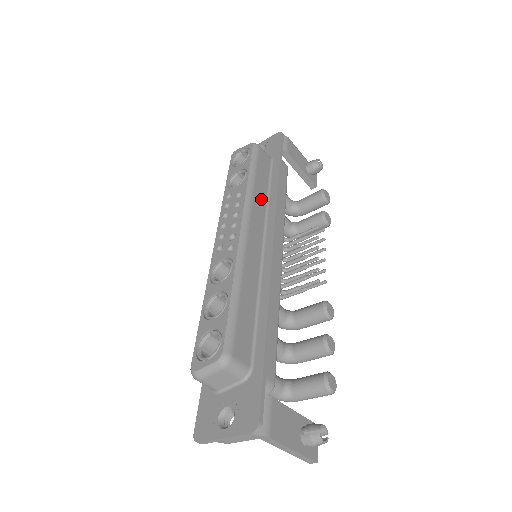
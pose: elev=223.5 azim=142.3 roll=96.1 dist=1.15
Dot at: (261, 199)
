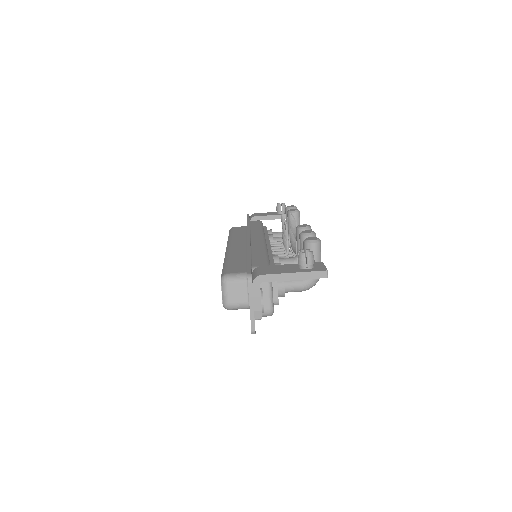
Dot at: (240, 236)
